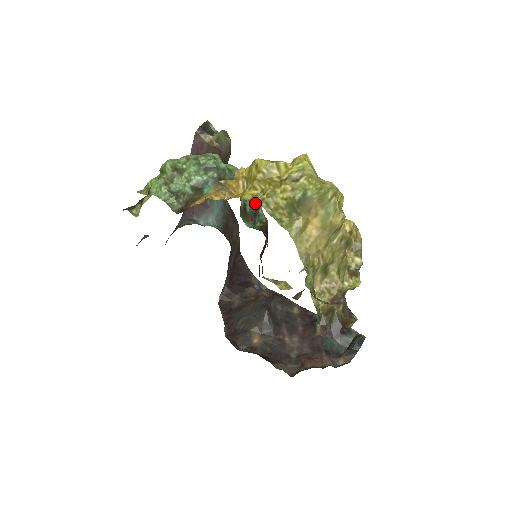
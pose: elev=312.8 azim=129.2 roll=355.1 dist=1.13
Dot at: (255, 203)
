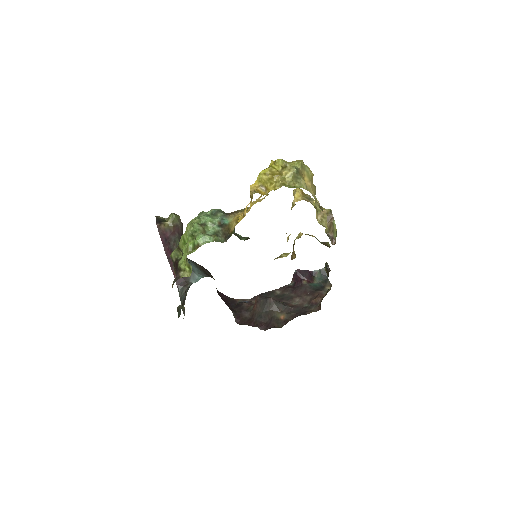
Dot at: occluded
